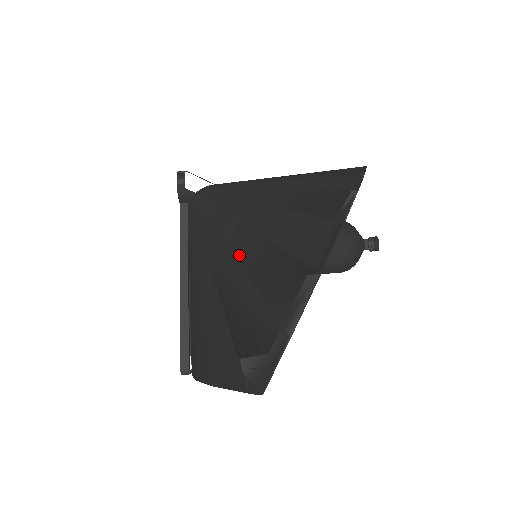
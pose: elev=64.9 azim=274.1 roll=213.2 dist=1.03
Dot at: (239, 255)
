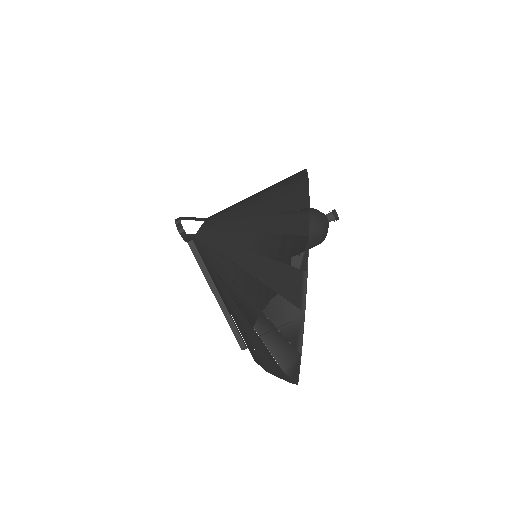
Dot at: (249, 294)
